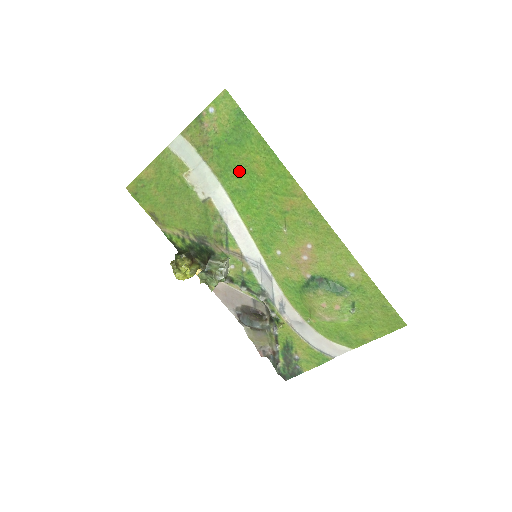
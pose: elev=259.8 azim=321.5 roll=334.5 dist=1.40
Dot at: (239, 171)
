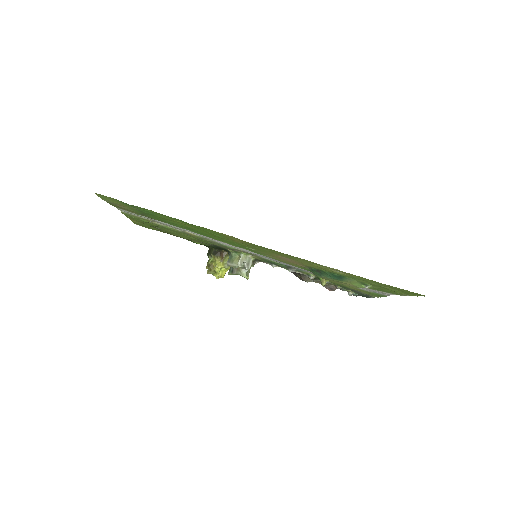
Dot at: (176, 224)
